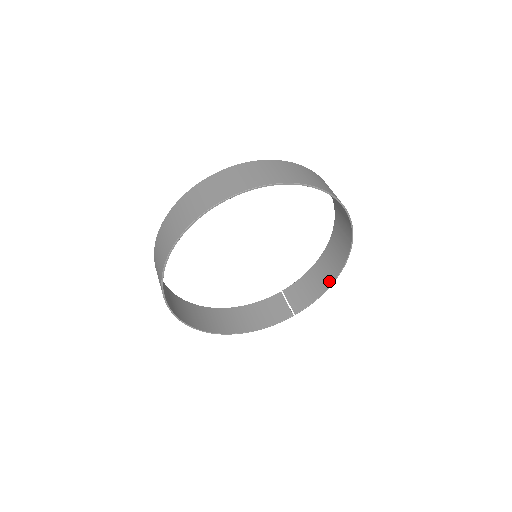
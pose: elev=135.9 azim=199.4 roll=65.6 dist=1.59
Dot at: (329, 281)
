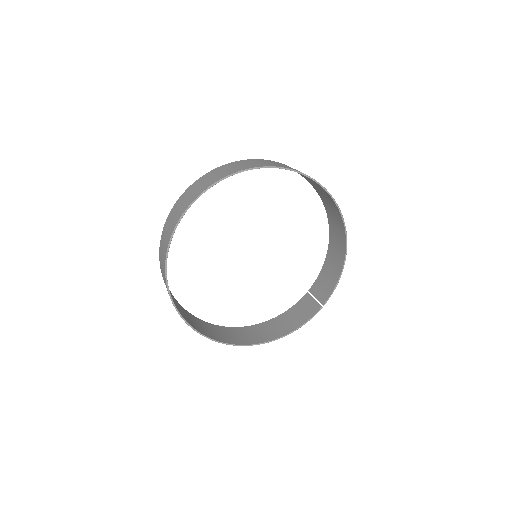
Dot at: (341, 260)
